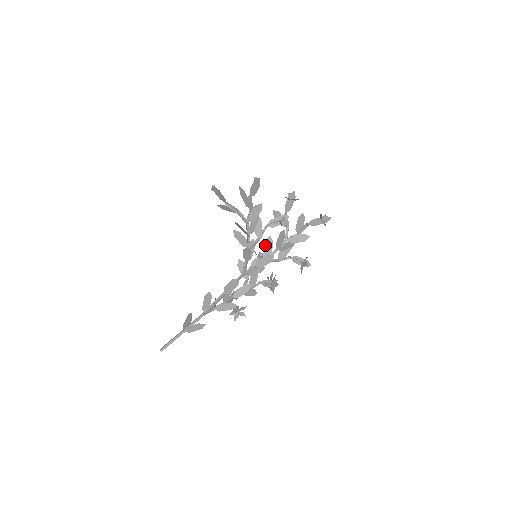
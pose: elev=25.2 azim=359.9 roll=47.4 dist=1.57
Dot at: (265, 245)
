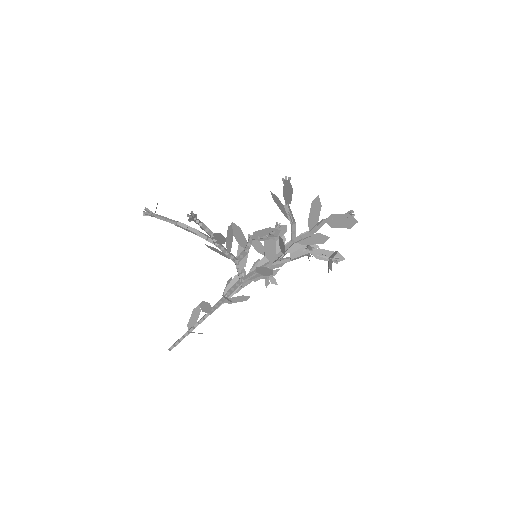
Dot at: (264, 245)
